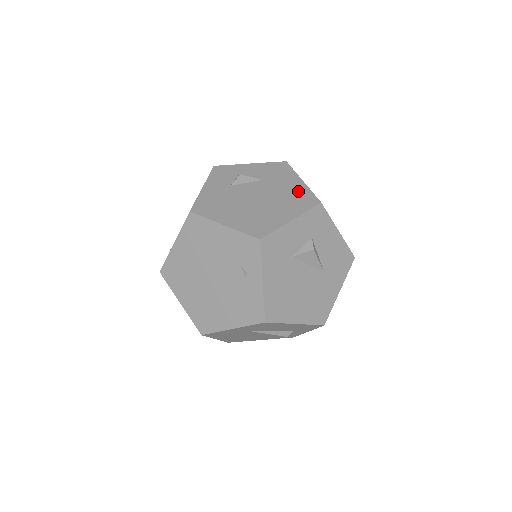
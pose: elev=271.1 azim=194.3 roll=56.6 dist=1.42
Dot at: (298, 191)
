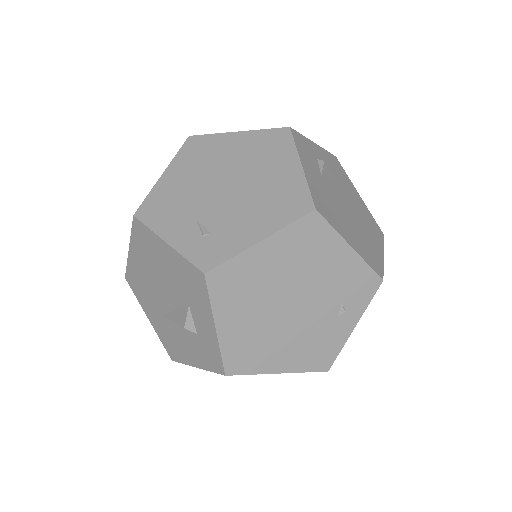
Dot at: (365, 210)
